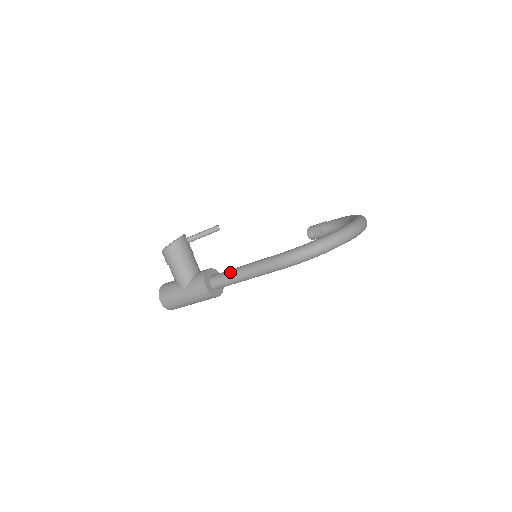
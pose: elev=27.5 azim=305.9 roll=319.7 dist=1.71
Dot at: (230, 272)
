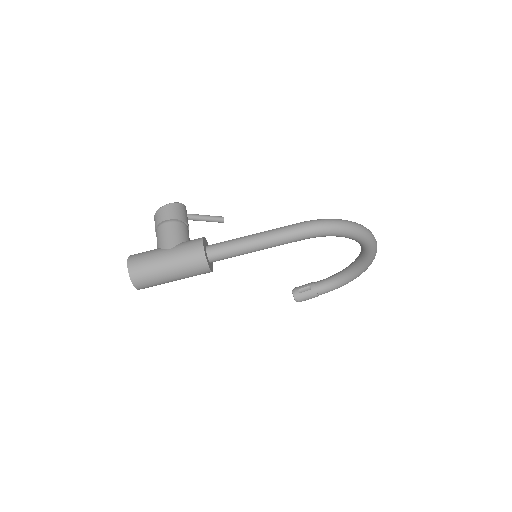
Dot at: (237, 238)
